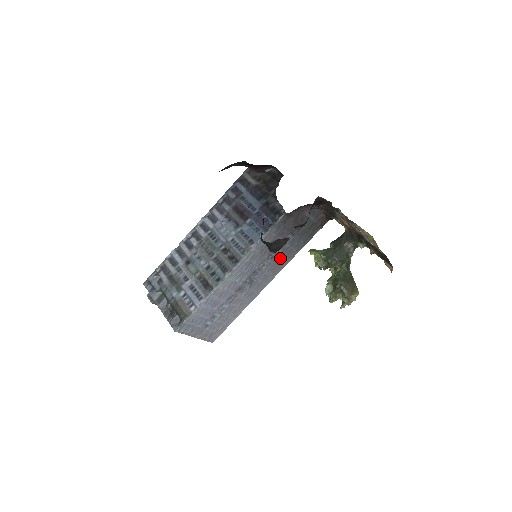
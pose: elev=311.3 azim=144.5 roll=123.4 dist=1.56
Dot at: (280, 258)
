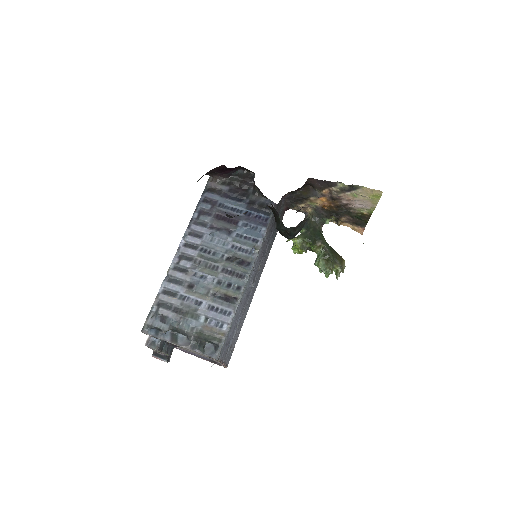
Dot at: (265, 255)
